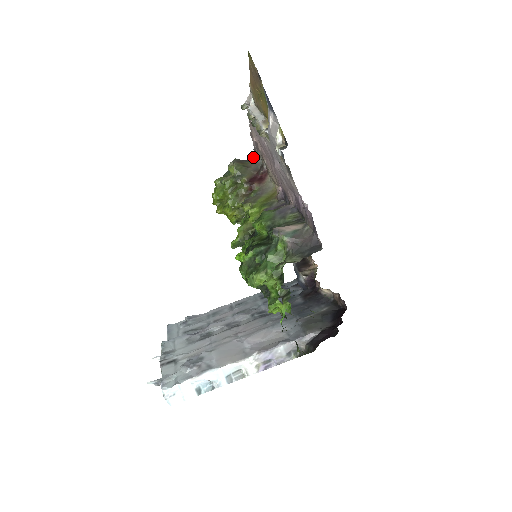
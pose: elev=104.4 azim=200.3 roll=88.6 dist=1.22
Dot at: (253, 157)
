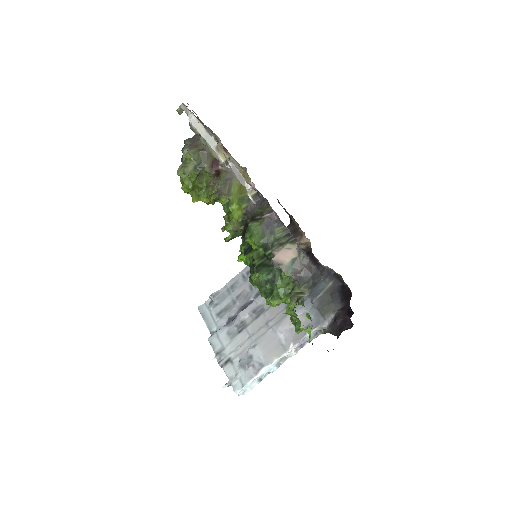
Dot at: occluded
